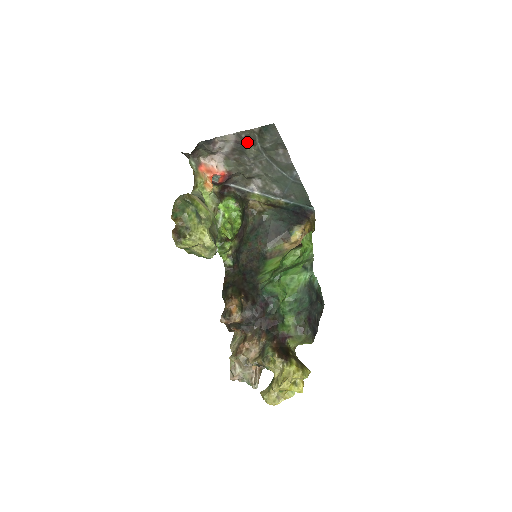
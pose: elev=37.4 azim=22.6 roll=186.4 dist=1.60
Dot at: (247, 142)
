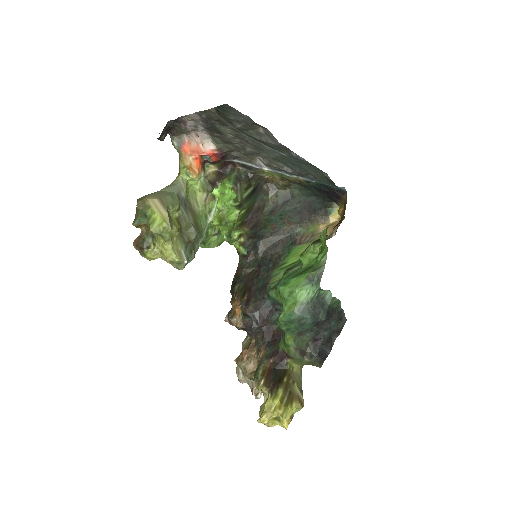
Dot at: (214, 122)
